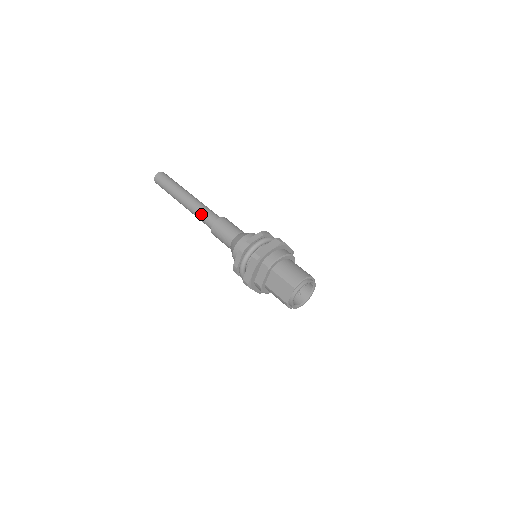
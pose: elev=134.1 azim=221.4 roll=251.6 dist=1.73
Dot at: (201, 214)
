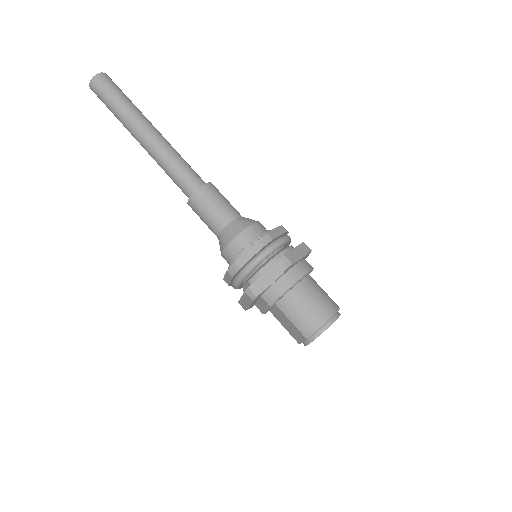
Dot at: (170, 174)
